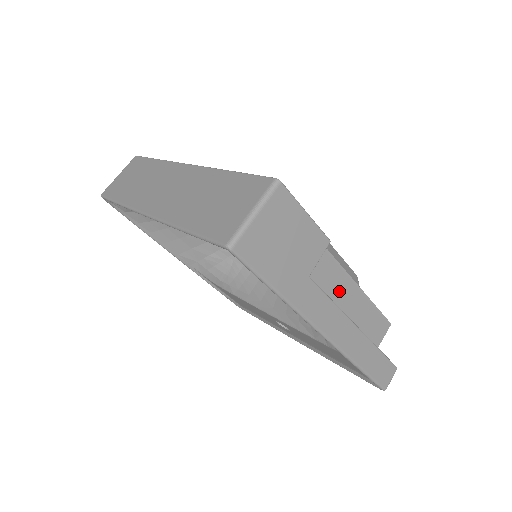
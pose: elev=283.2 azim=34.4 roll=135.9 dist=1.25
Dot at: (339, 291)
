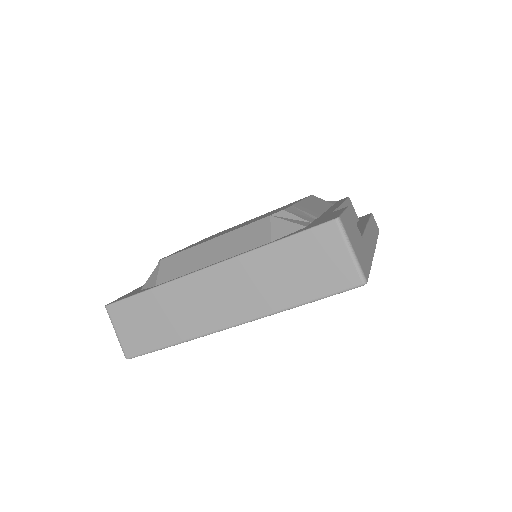
Dot at: occluded
